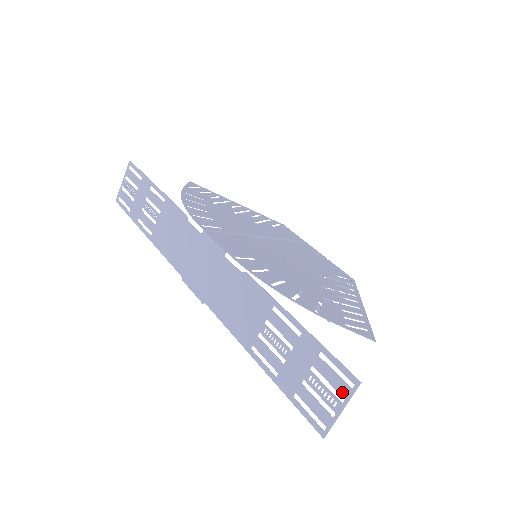
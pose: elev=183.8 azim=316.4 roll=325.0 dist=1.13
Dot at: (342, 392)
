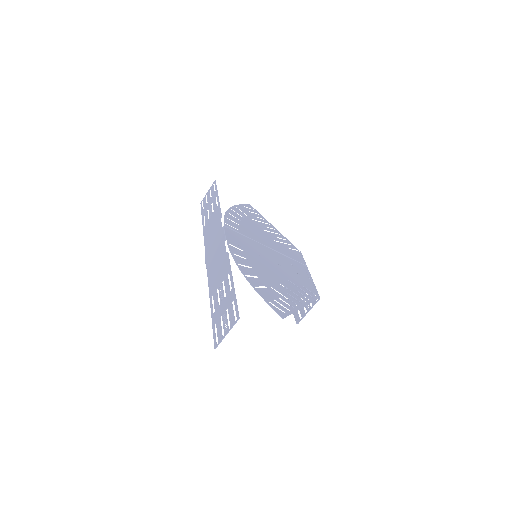
Dot at: (231, 323)
